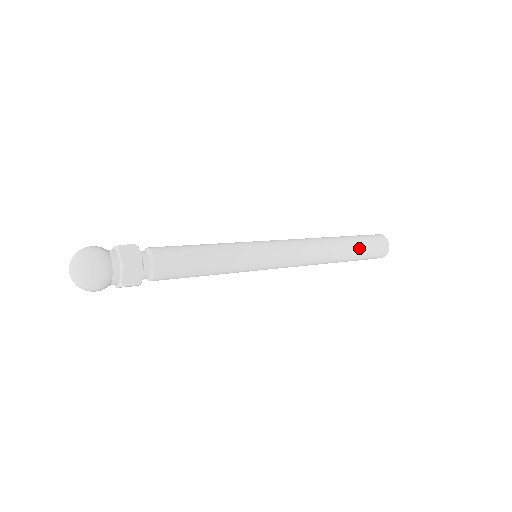
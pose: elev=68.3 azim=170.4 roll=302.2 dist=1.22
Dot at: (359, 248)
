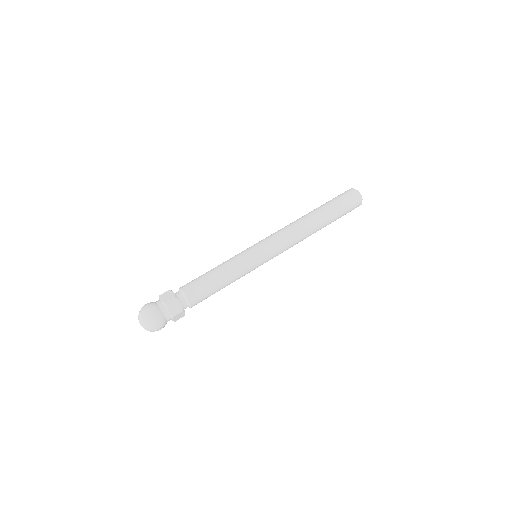
Dot at: (336, 217)
